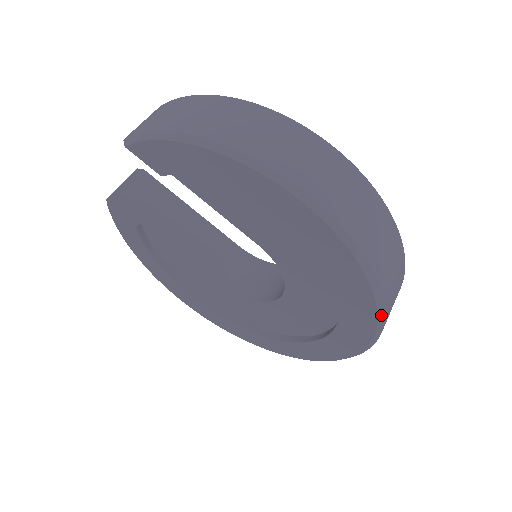
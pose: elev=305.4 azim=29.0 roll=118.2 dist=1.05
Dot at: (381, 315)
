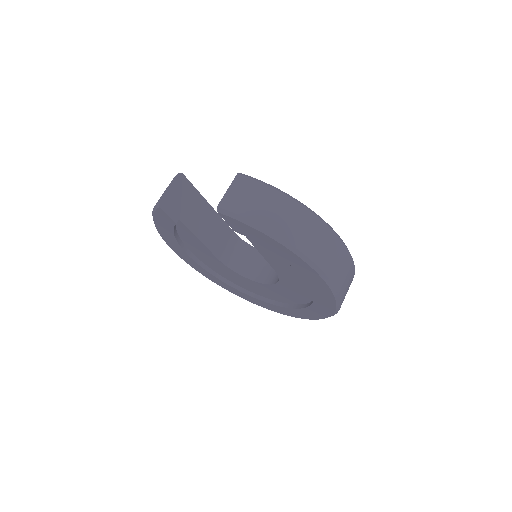
Dot at: occluded
